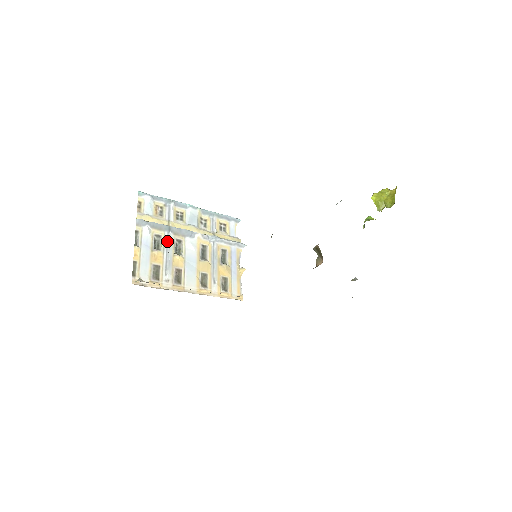
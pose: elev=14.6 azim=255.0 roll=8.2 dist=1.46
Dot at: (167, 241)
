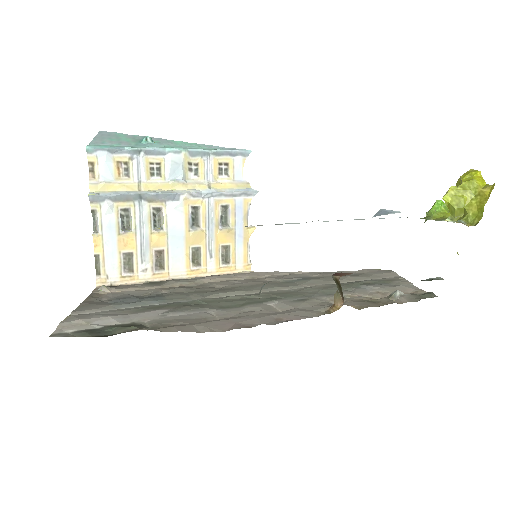
Dot at: (139, 214)
